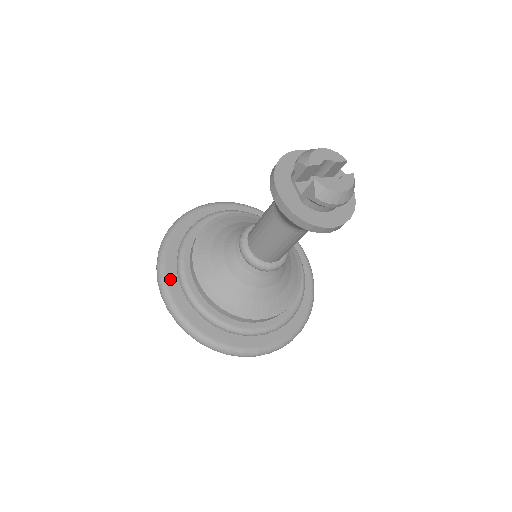
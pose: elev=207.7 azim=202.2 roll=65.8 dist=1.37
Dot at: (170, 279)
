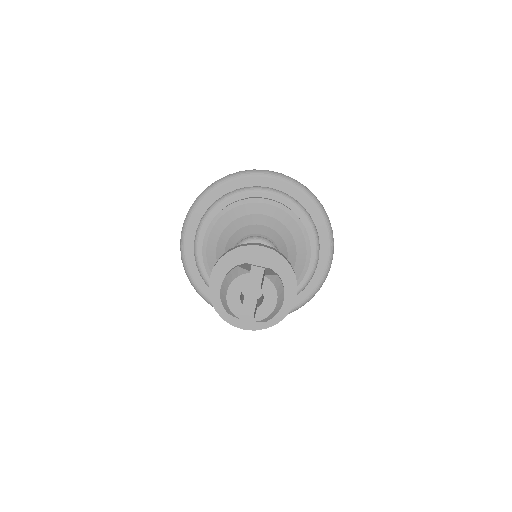
Dot at: occluded
